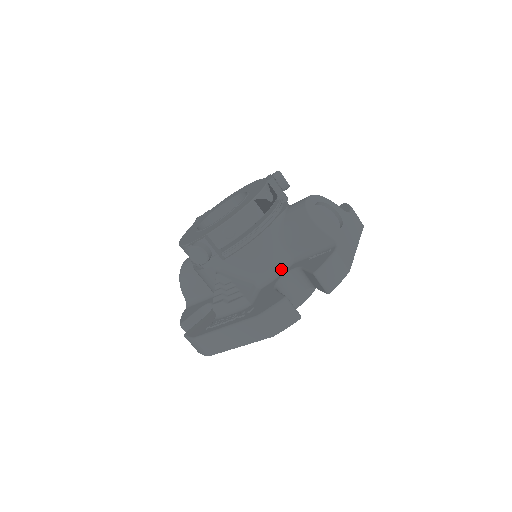
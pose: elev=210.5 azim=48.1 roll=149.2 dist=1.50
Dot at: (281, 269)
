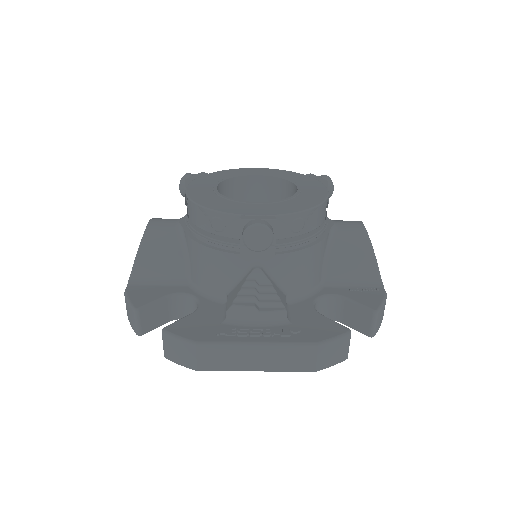
Dot at: (313, 289)
